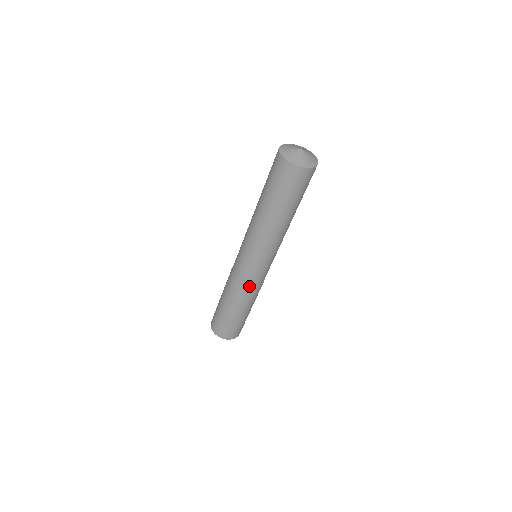
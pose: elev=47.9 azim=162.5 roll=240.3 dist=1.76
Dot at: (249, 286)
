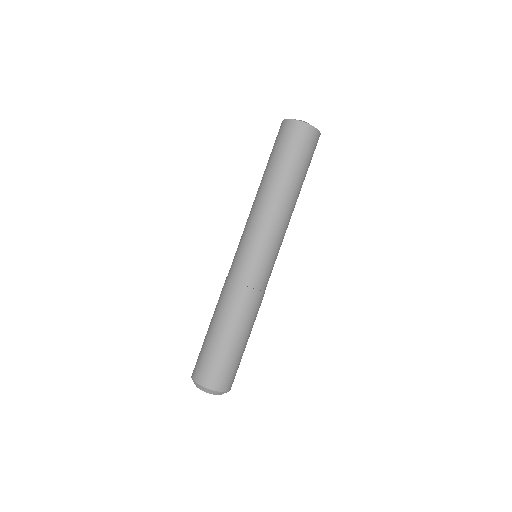
Dot at: (233, 281)
